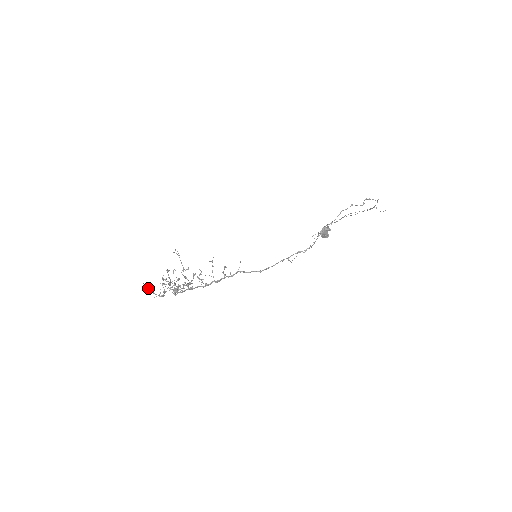
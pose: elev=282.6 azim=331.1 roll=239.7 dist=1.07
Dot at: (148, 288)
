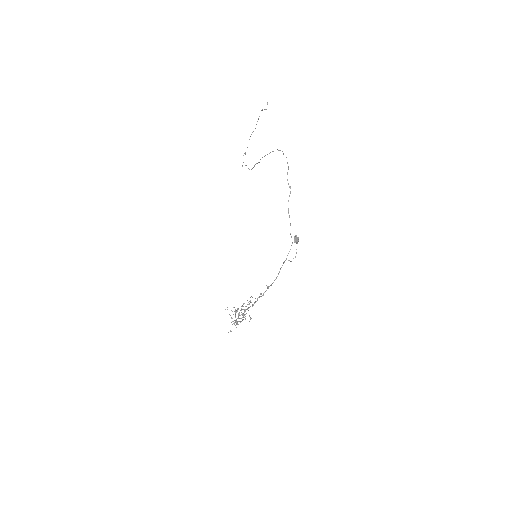
Dot at: occluded
